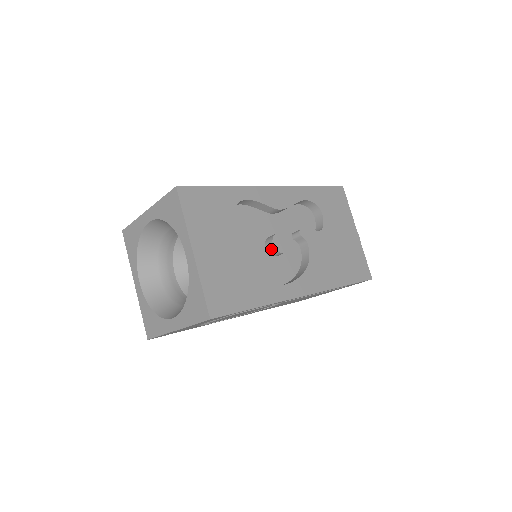
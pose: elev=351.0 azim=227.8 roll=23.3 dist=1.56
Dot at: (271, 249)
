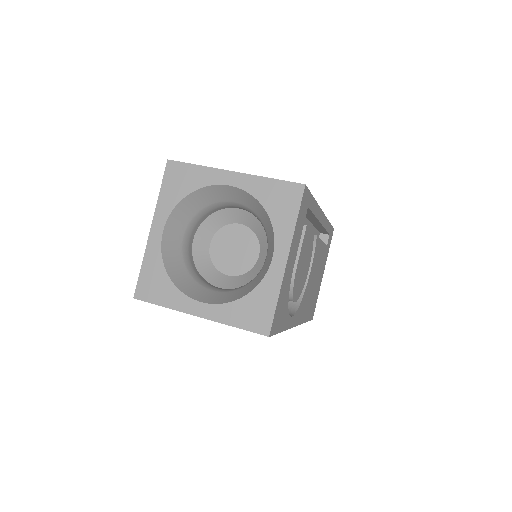
Dot at: occluded
